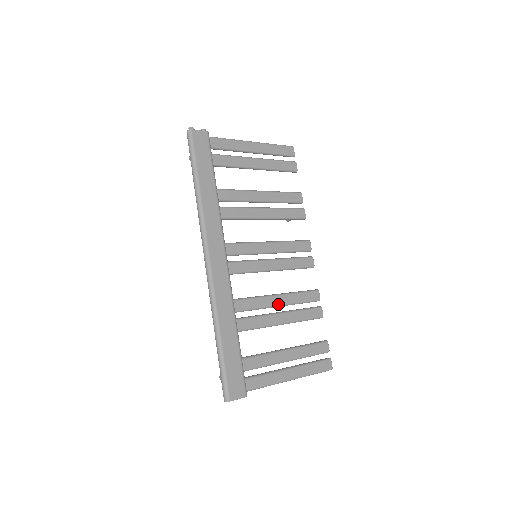
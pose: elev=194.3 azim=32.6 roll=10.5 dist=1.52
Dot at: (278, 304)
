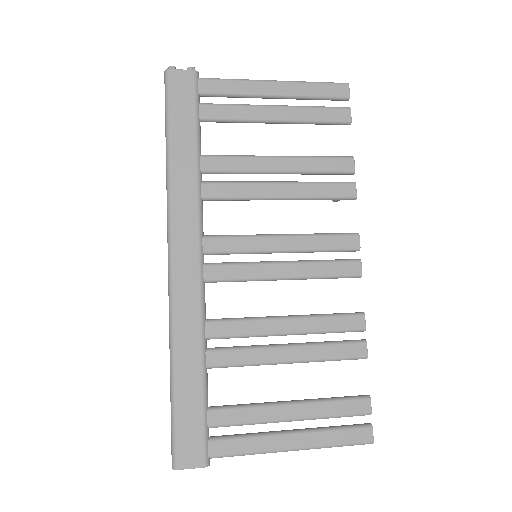
Dot at: (283, 332)
